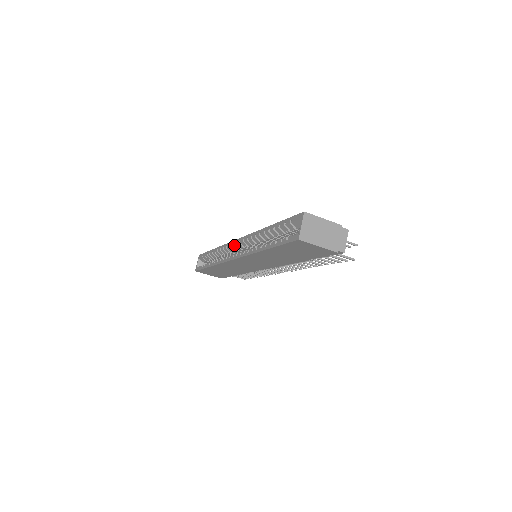
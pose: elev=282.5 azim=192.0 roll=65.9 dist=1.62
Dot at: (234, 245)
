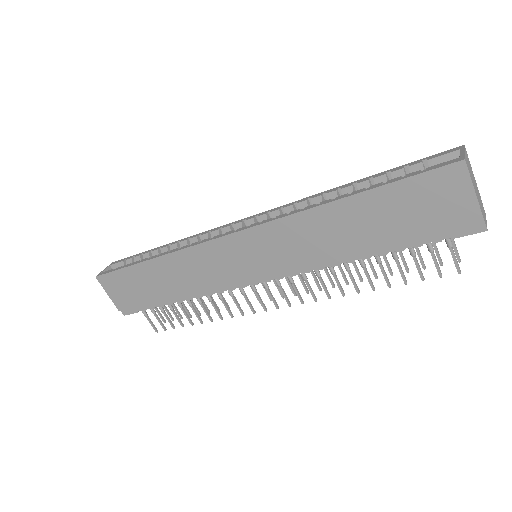
Dot at: (236, 224)
